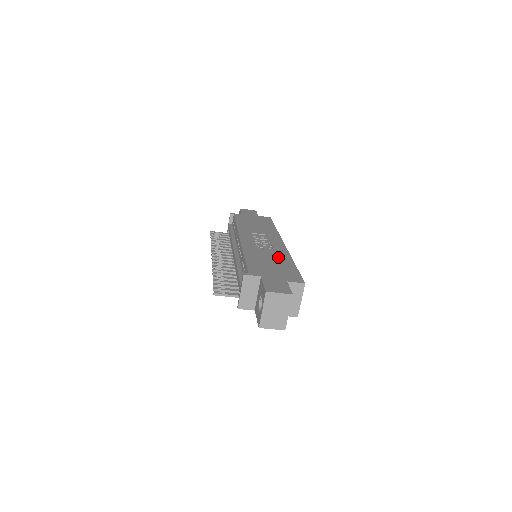
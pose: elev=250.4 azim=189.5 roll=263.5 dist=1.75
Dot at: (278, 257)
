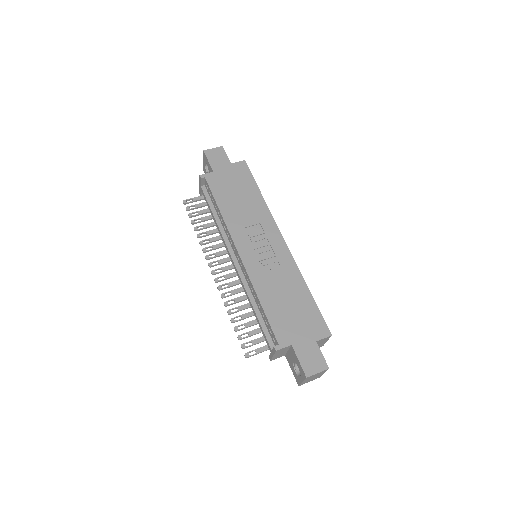
Dot at: (290, 284)
